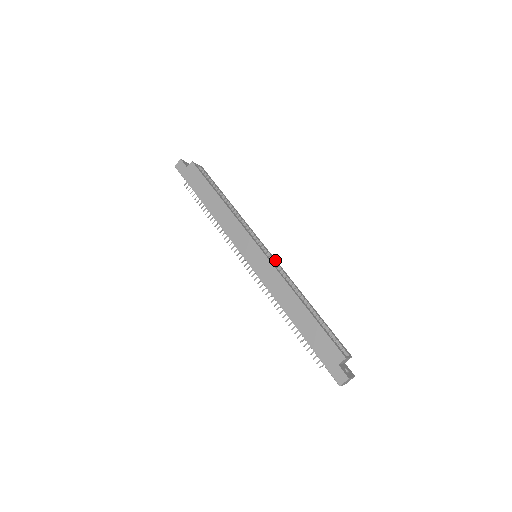
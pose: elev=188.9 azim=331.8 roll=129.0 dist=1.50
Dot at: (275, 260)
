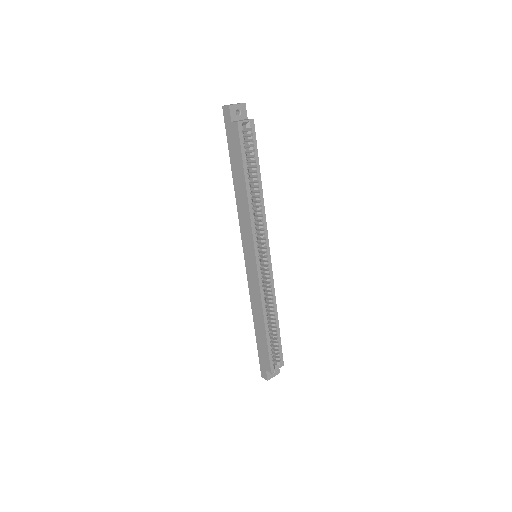
Dot at: (270, 269)
